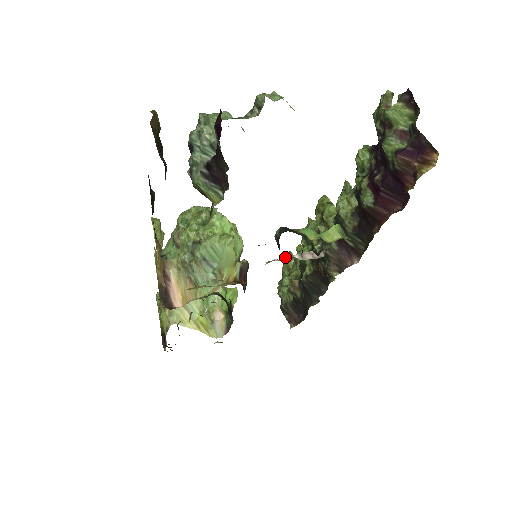
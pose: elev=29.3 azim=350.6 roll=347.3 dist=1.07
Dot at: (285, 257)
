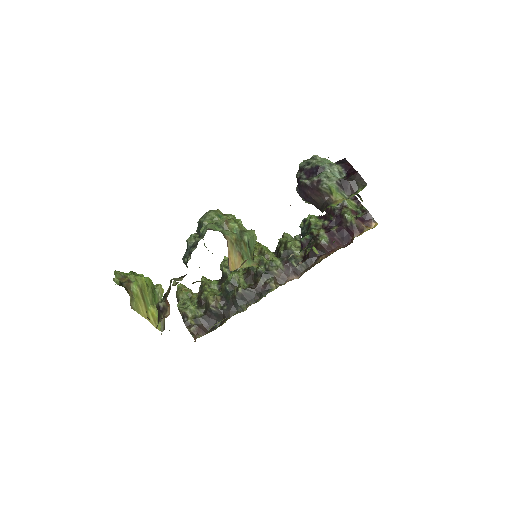
Dot at: (295, 255)
